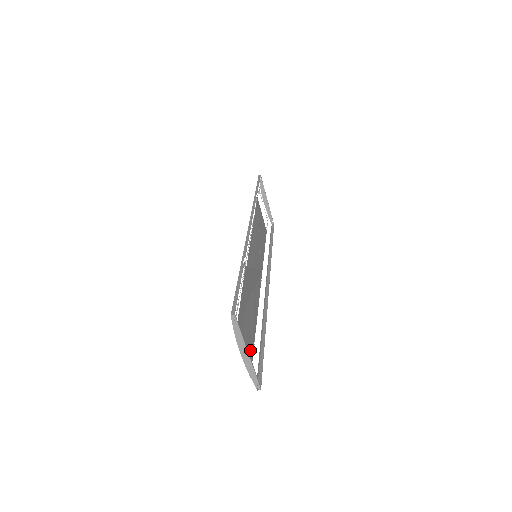
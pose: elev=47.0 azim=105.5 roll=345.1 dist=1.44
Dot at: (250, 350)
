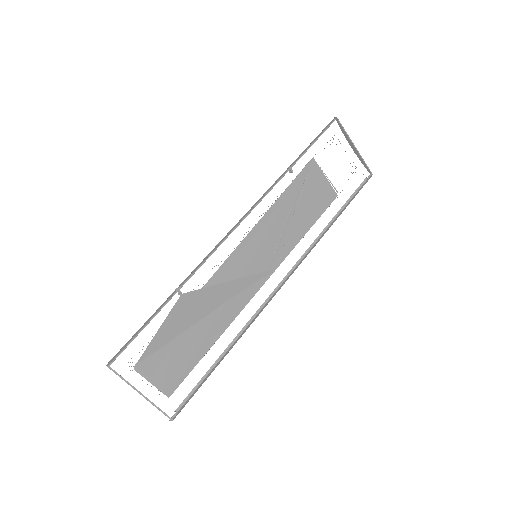
Dot at: (172, 381)
